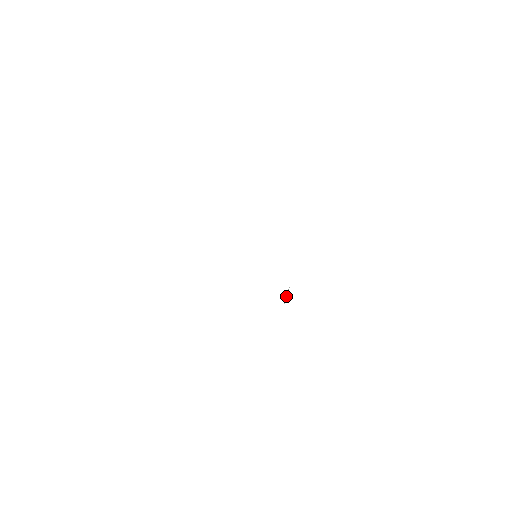
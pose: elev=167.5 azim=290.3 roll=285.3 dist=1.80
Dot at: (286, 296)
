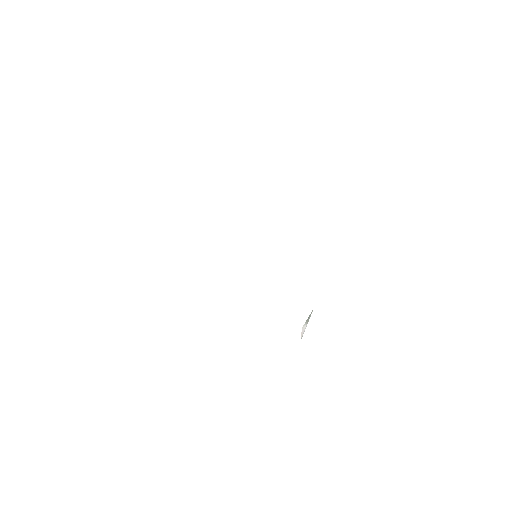
Dot at: (305, 326)
